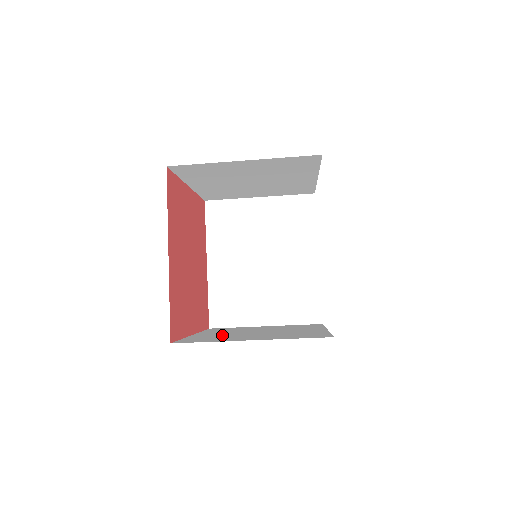
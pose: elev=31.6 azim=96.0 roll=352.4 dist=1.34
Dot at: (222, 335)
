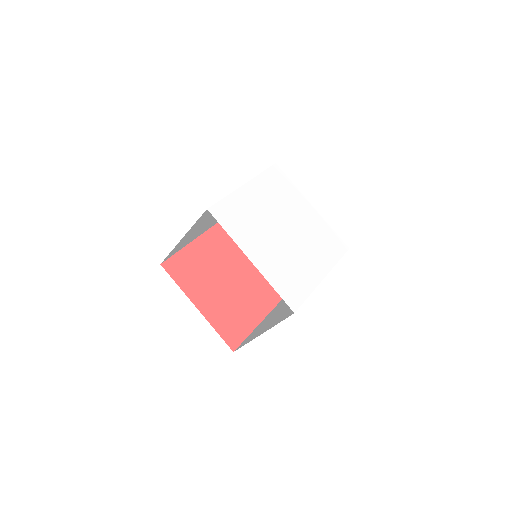
Dot at: (269, 318)
